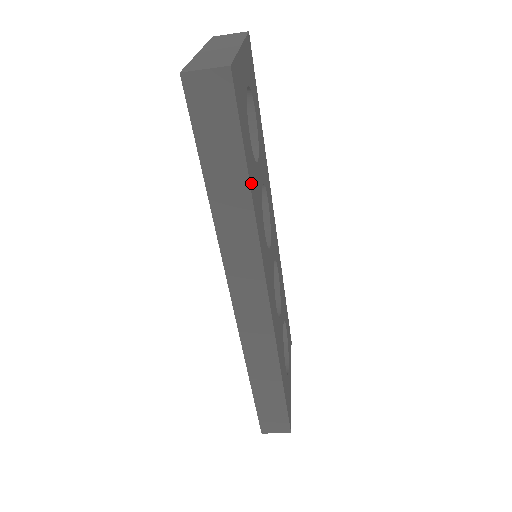
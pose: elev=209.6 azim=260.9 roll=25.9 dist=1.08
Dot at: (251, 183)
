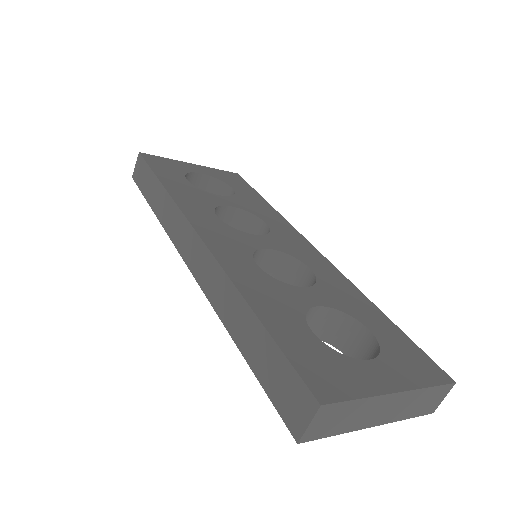
Dot at: (167, 184)
